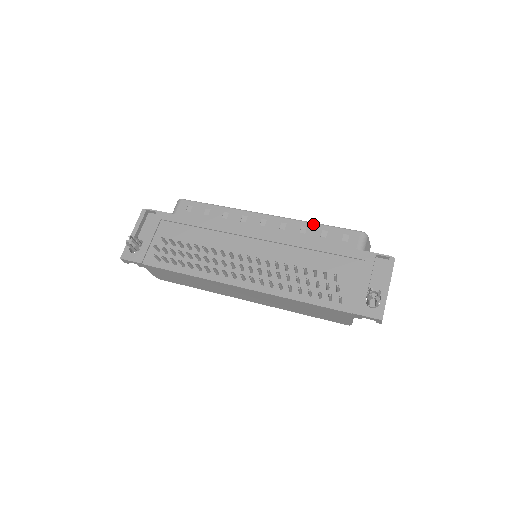
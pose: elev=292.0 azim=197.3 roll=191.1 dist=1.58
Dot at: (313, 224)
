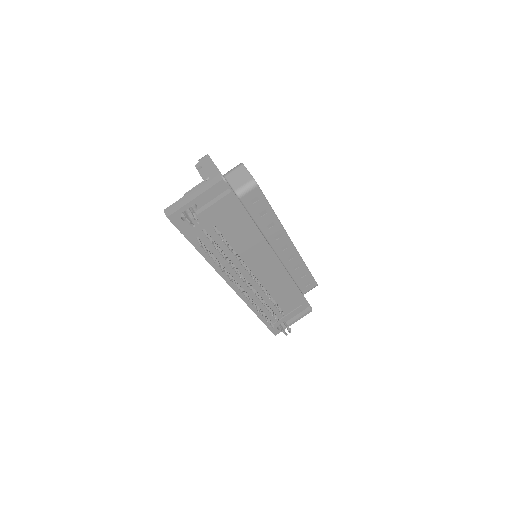
Dot at: (305, 267)
